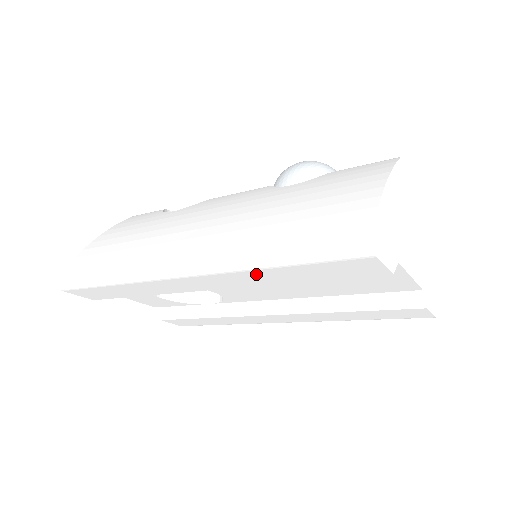
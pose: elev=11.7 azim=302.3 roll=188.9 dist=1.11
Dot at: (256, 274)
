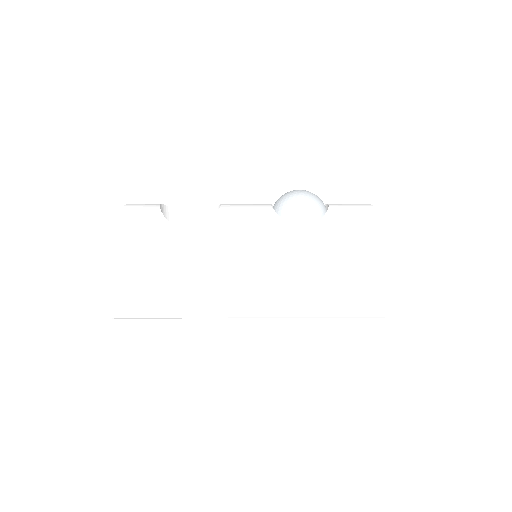
Dot at: occluded
